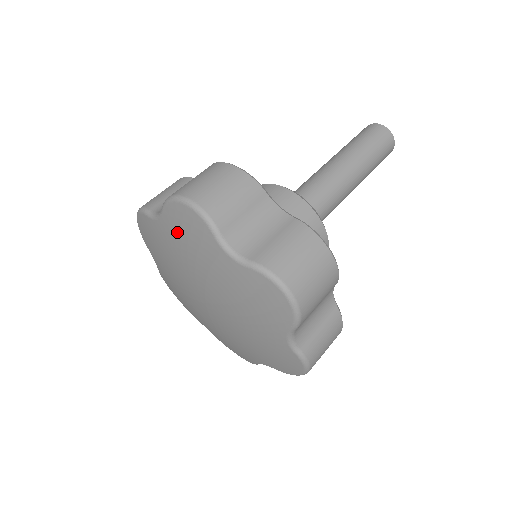
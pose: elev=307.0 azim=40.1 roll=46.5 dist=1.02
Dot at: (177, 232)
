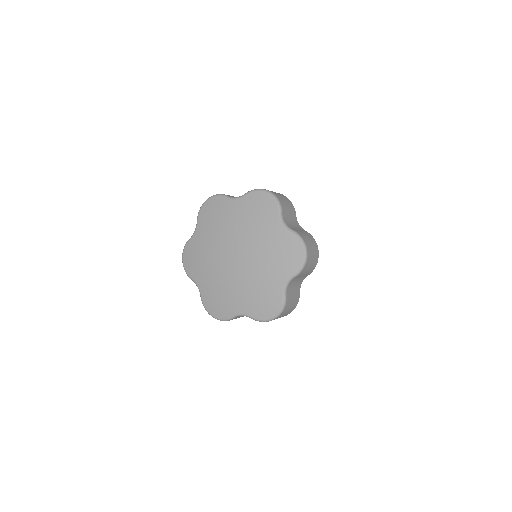
Dot at: (250, 207)
